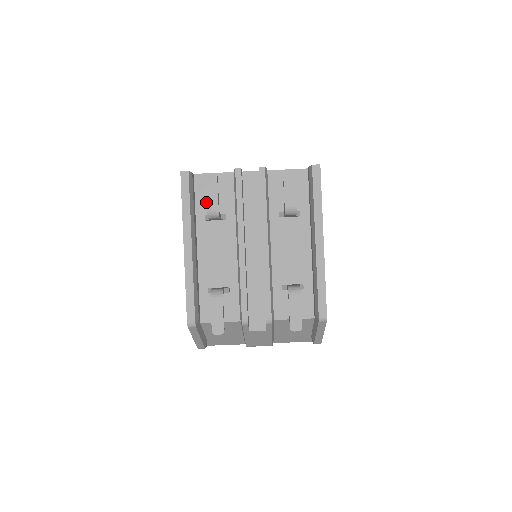
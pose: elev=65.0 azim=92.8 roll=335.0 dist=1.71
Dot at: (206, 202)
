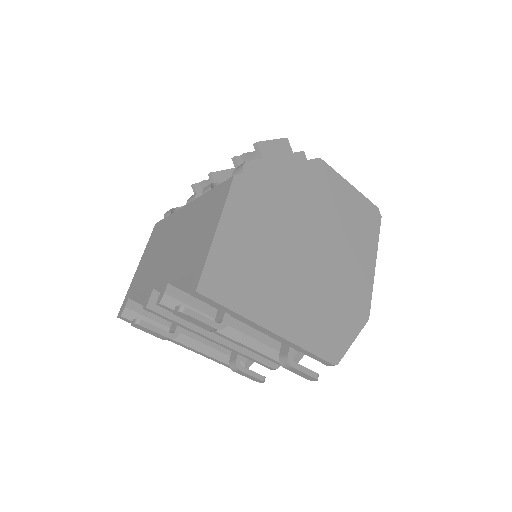
Dot at: occluded
